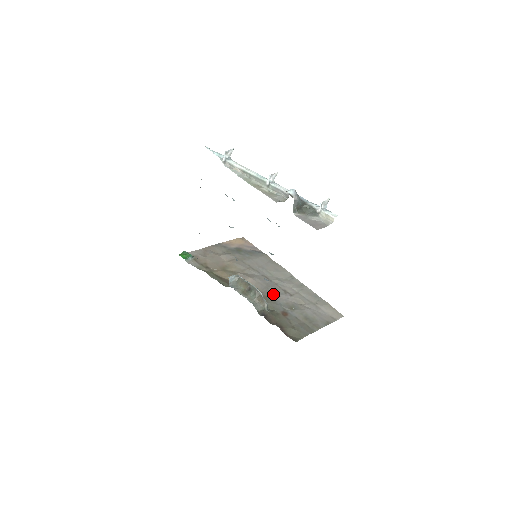
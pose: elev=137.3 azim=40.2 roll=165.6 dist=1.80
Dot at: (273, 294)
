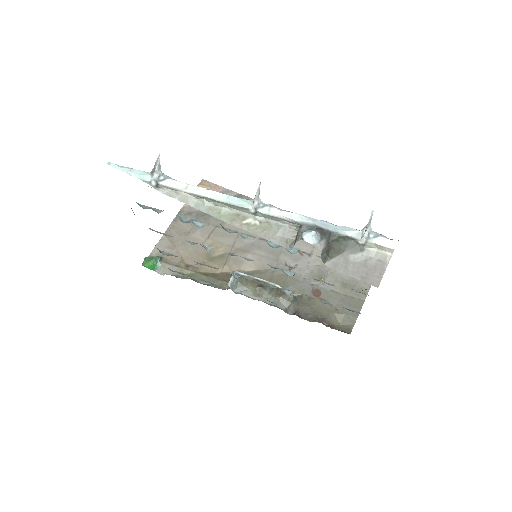
Dot at: (288, 267)
